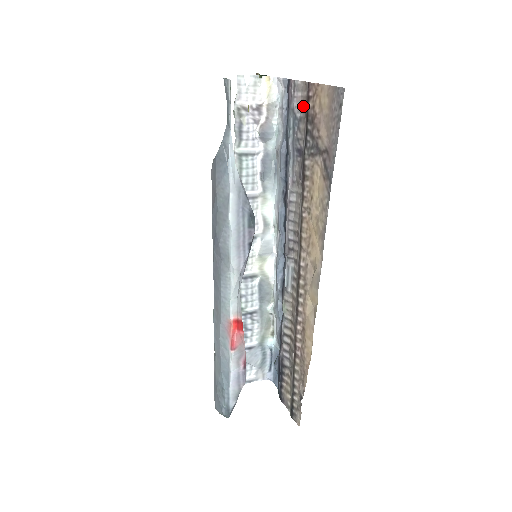
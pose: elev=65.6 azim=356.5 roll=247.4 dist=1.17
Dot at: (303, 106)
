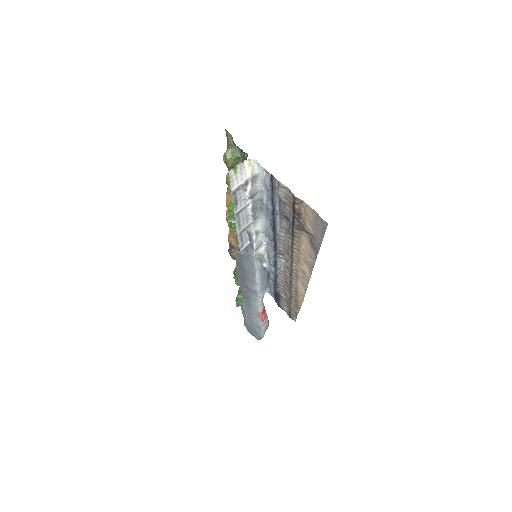
Dot at: (288, 199)
